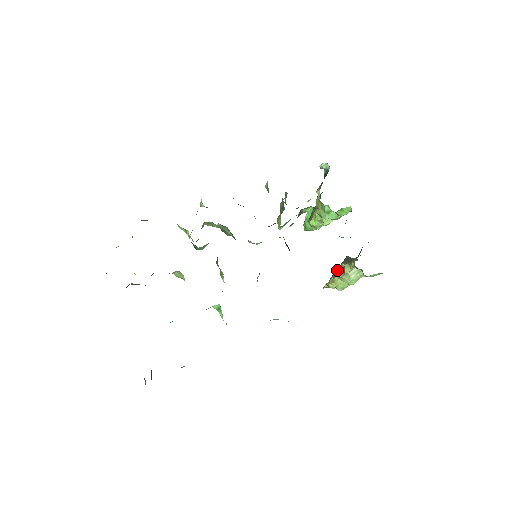
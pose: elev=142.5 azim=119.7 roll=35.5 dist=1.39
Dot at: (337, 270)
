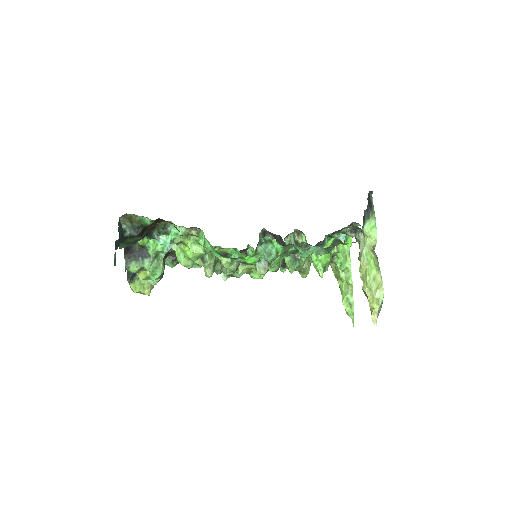
Dot at: occluded
